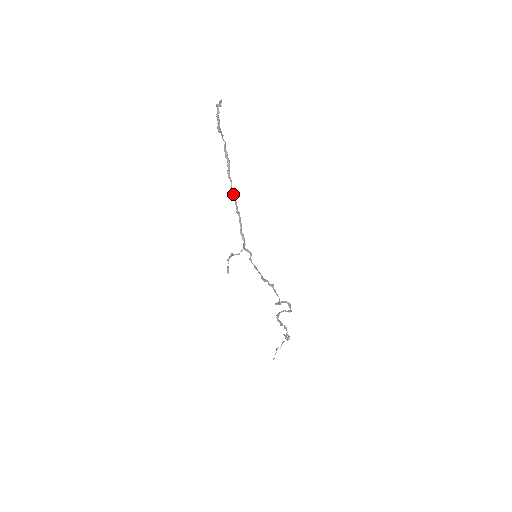
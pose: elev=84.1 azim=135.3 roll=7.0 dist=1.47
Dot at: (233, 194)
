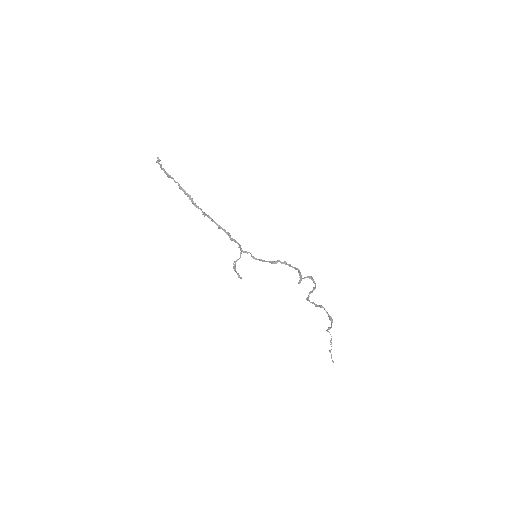
Dot at: (207, 216)
